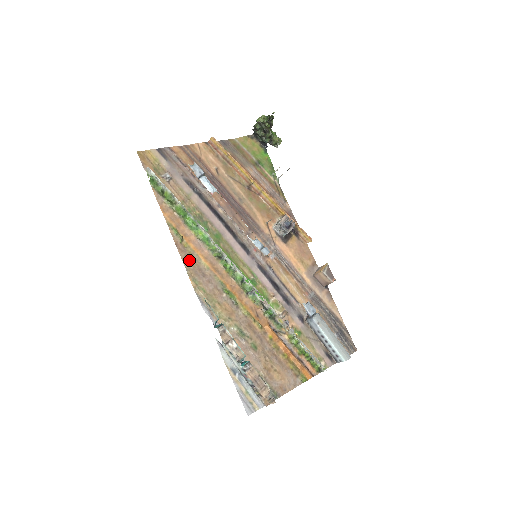
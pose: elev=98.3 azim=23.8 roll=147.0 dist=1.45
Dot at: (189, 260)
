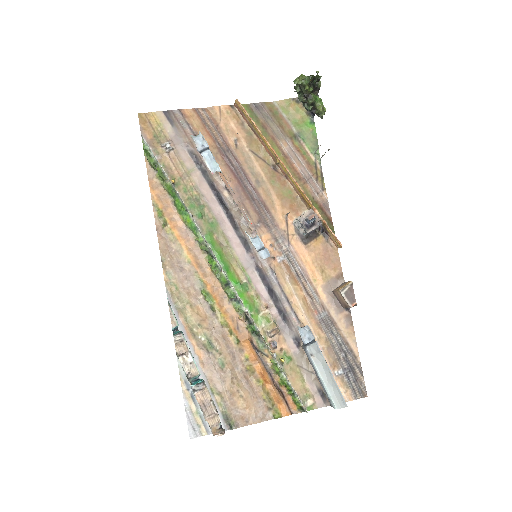
Dot at: (168, 249)
